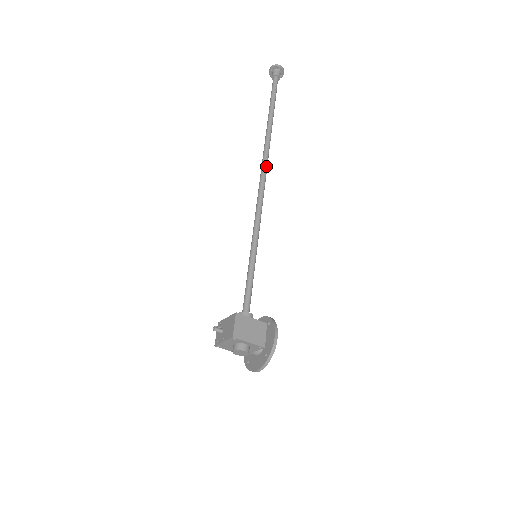
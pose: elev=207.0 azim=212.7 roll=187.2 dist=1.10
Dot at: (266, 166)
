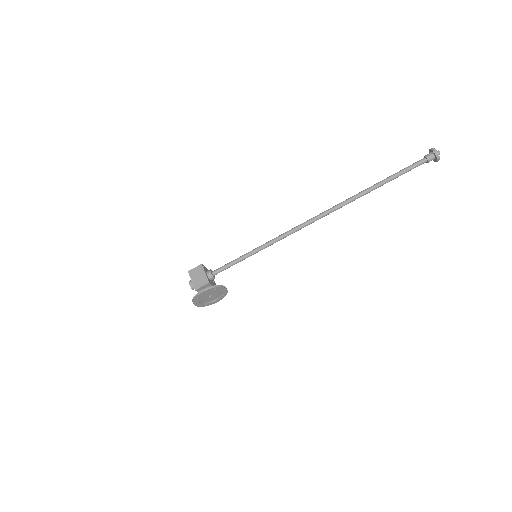
Dot at: (324, 213)
